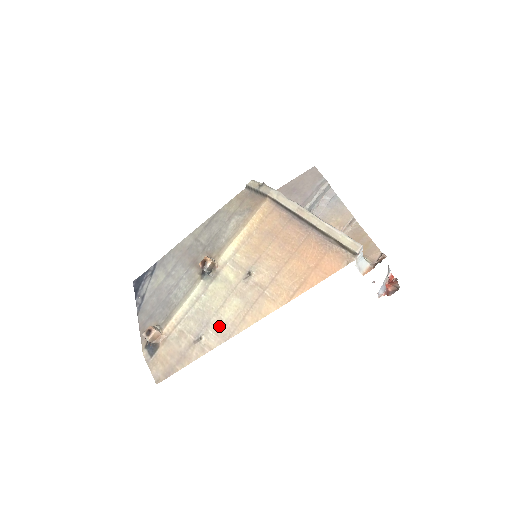
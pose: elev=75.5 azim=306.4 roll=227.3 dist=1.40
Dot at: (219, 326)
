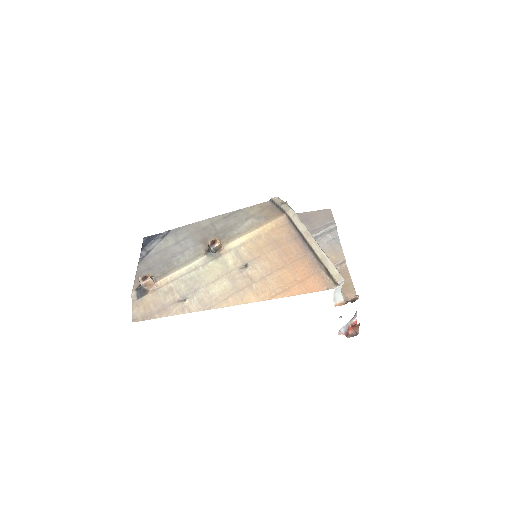
Dot at: (204, 296)
